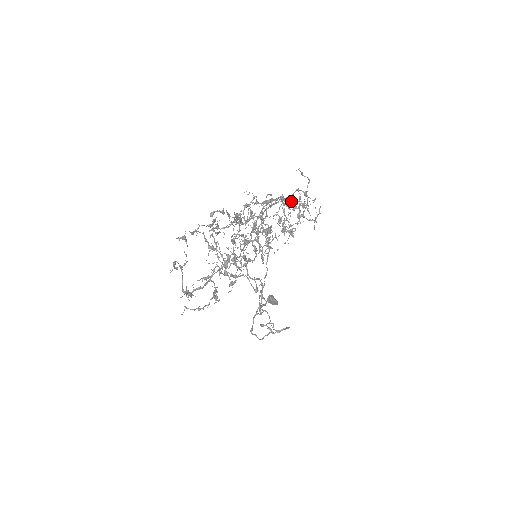
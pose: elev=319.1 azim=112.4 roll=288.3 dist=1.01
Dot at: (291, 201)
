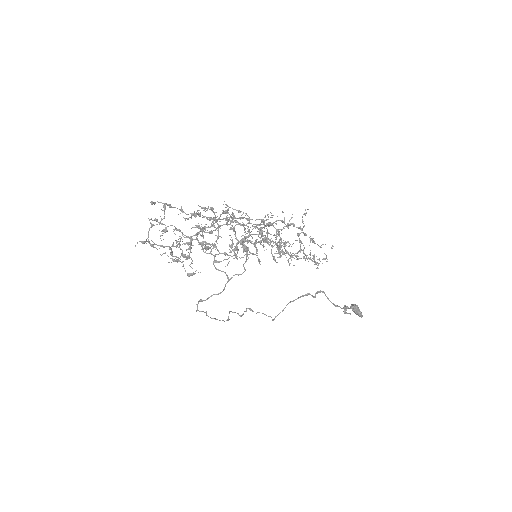
Dot at: occluded
